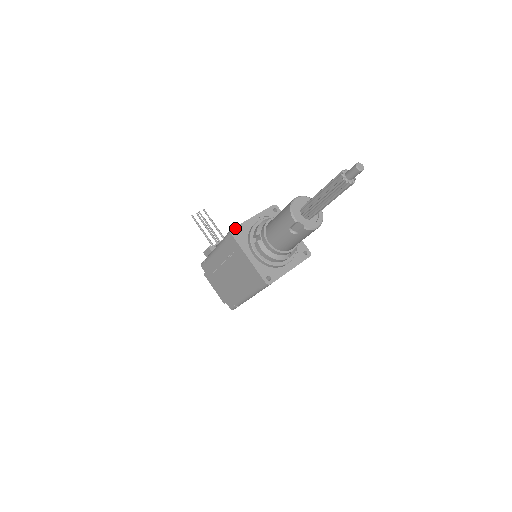
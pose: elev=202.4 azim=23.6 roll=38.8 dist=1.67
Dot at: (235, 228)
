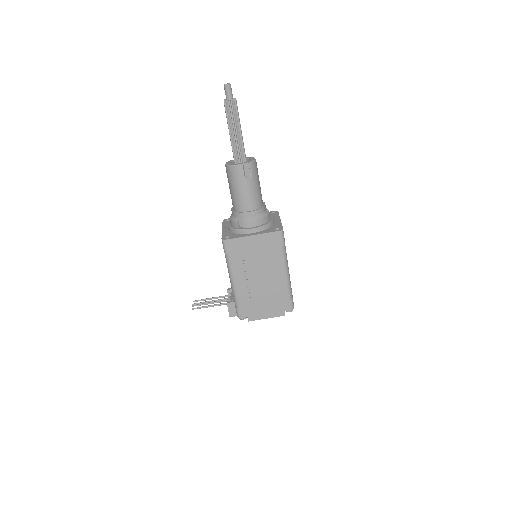
Dot at: (222, 238)
